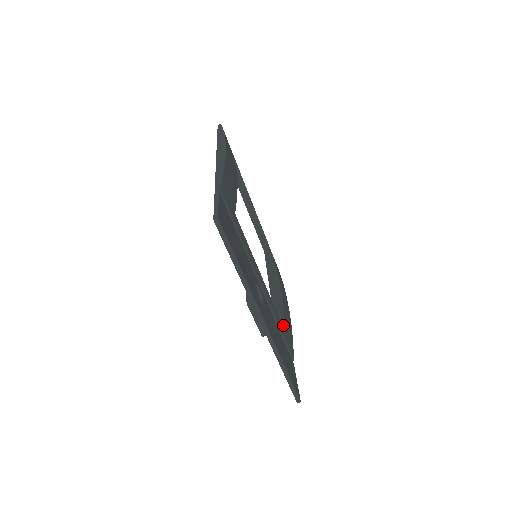
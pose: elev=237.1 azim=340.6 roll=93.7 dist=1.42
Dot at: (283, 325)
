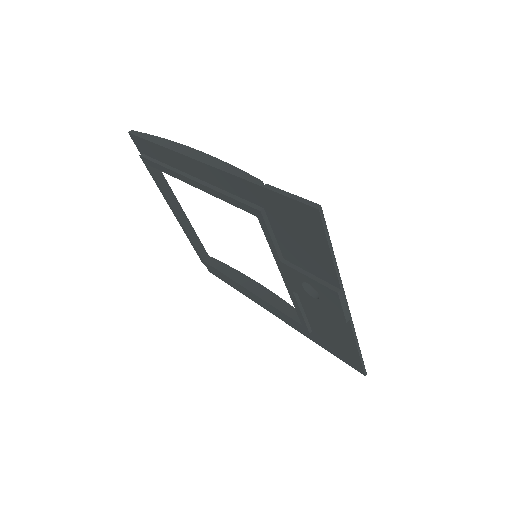
Dot at: occluded
